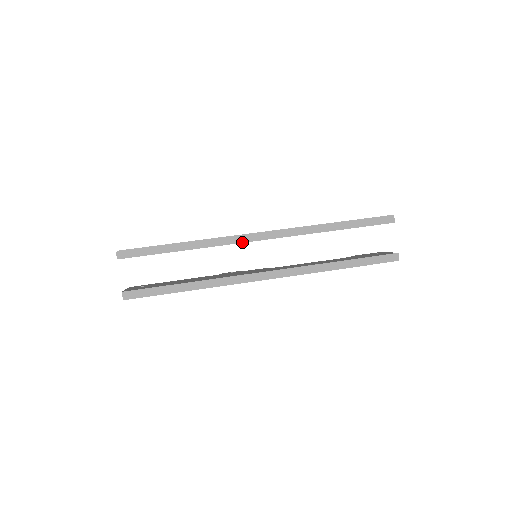
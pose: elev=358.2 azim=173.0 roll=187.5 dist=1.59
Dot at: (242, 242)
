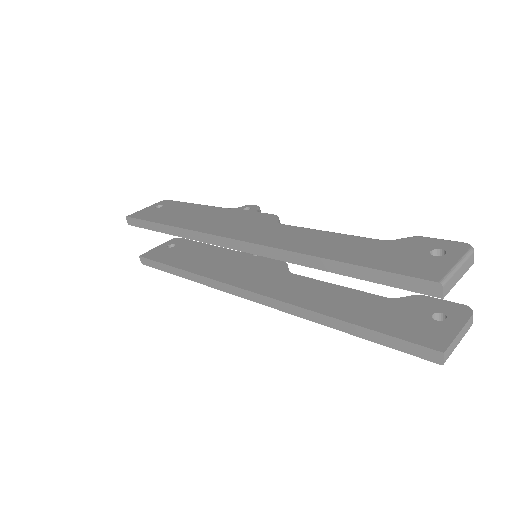
Dot at: (217, 245)
